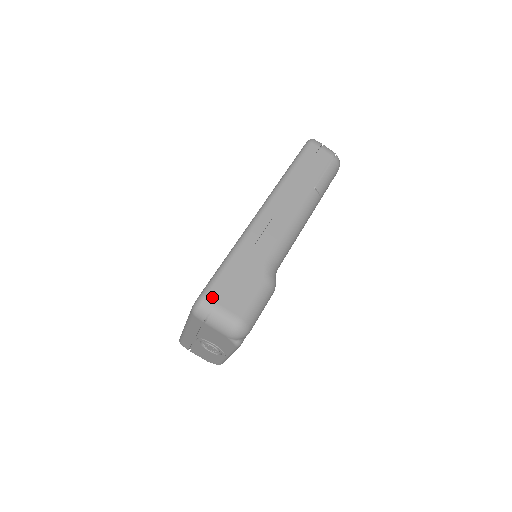
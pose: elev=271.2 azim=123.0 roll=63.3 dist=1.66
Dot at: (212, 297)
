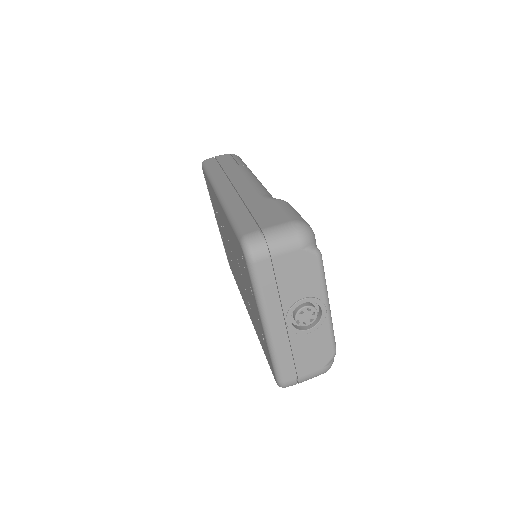
Dot at: (251, 231)
